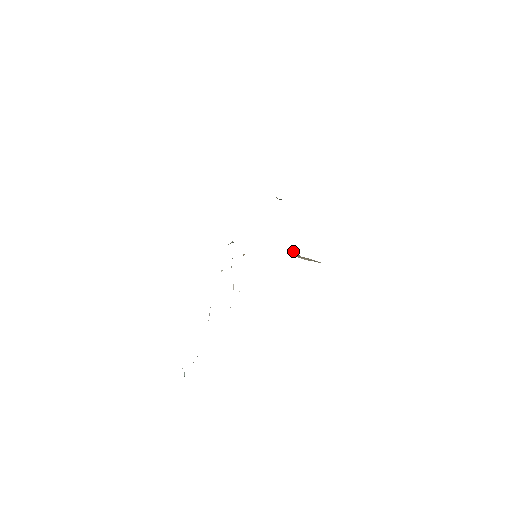
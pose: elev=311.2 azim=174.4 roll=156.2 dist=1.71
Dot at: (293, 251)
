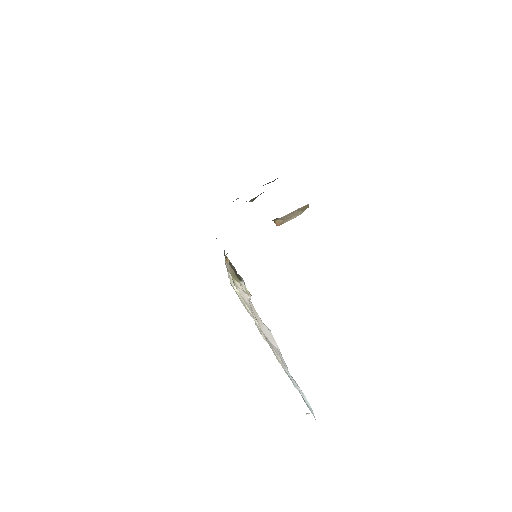
Dot at: (274, 221)
